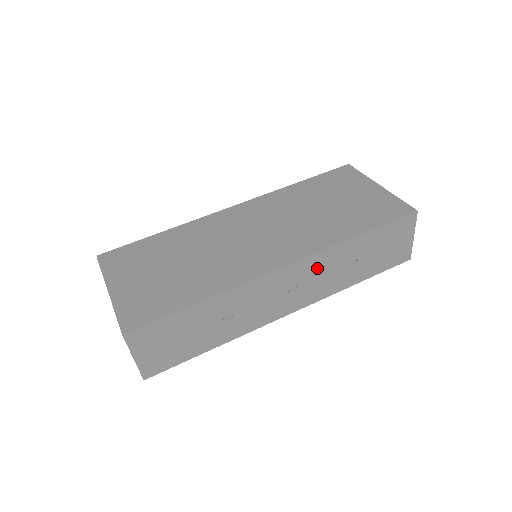
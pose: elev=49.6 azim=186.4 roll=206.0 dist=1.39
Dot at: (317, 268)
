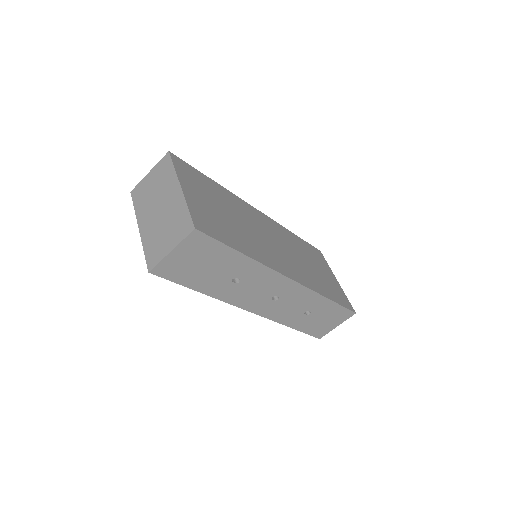
Dot at: (297, 298)
